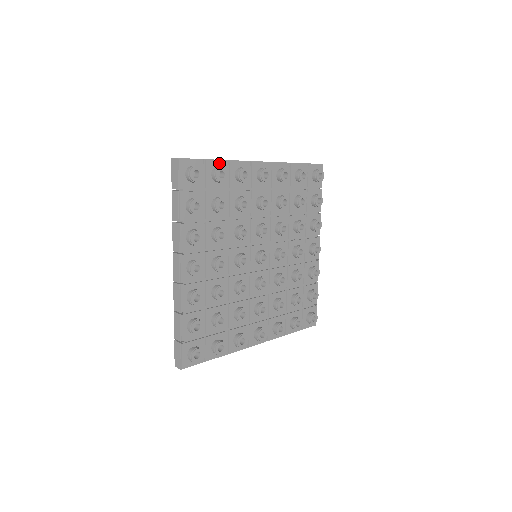
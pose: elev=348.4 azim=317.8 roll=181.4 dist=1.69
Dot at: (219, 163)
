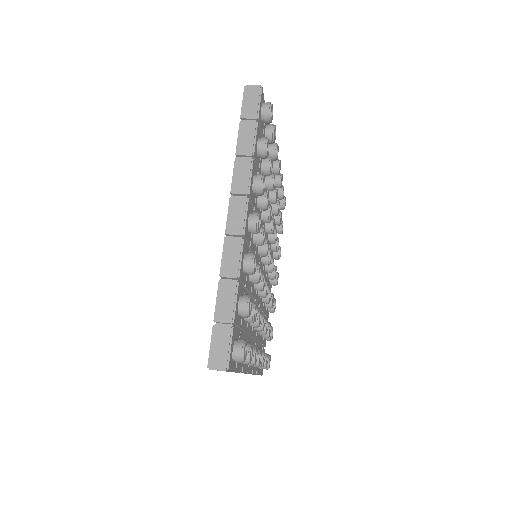
Dot at: (237, 298)
